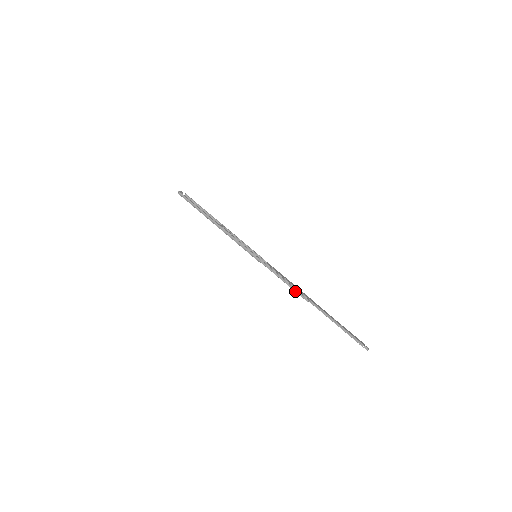
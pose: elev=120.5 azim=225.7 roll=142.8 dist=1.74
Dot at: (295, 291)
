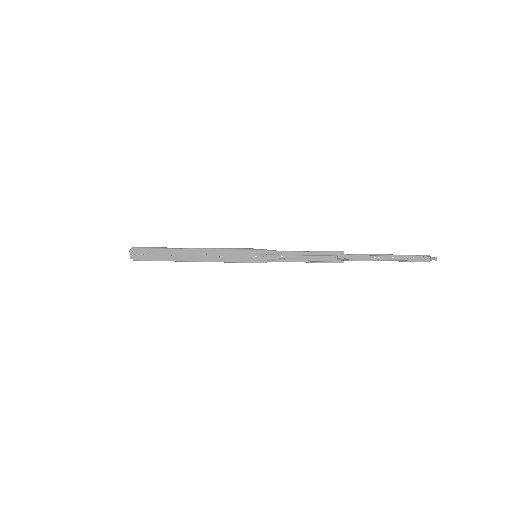
Dot at: (323, 251)
